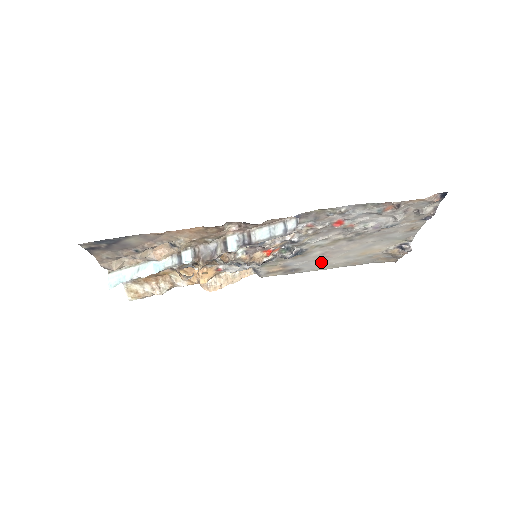
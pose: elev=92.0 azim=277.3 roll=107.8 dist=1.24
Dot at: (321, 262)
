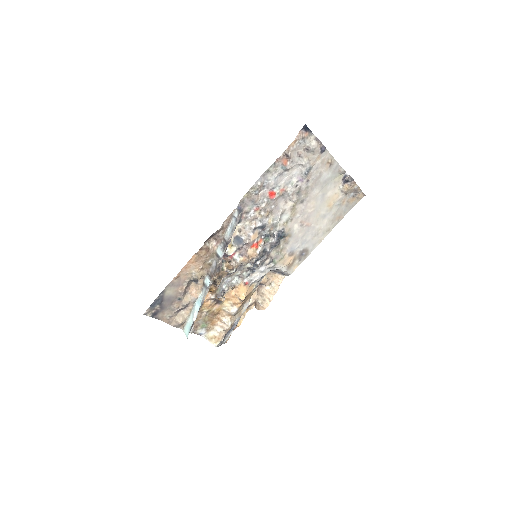
Dot at: (312, 233)
